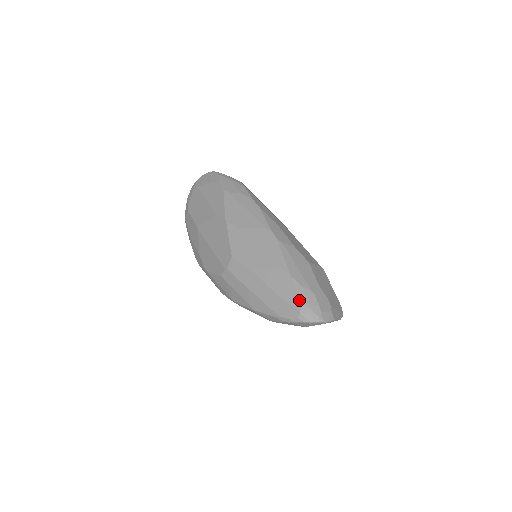
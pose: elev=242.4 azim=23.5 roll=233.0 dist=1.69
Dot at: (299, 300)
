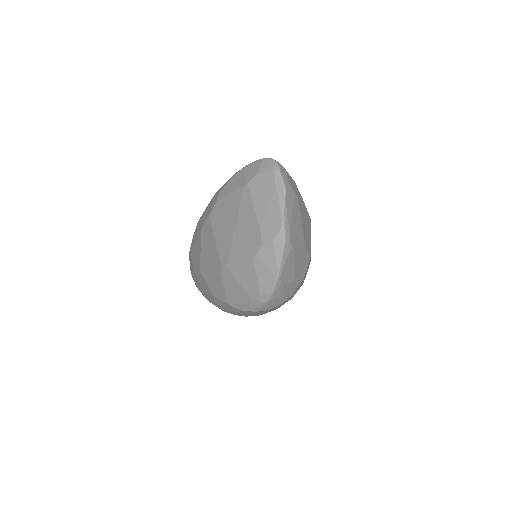
Dot at: occluded
